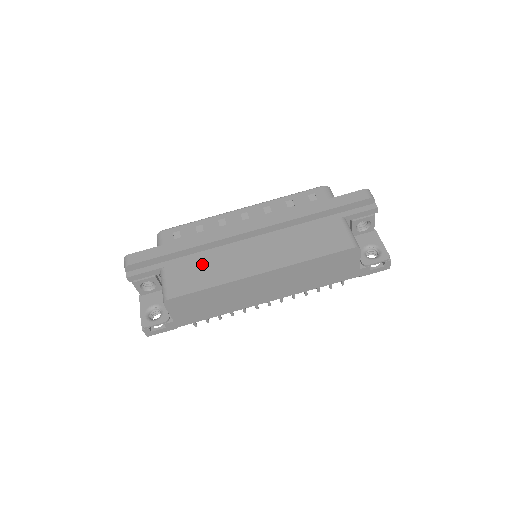
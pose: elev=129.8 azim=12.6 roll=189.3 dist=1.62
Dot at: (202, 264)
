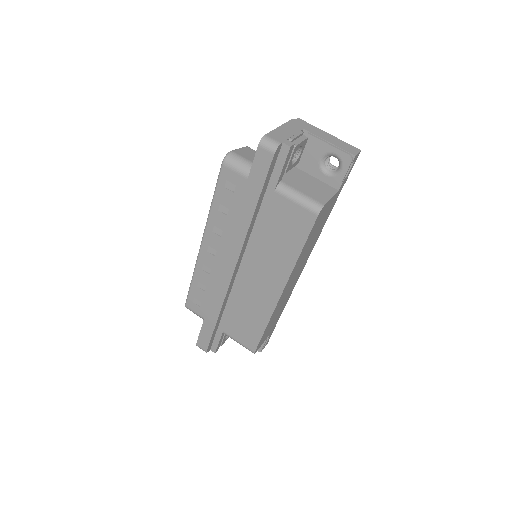
Dot at: (239, 314)
